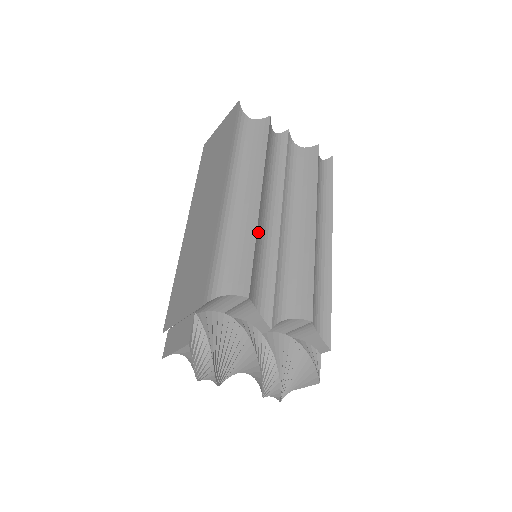
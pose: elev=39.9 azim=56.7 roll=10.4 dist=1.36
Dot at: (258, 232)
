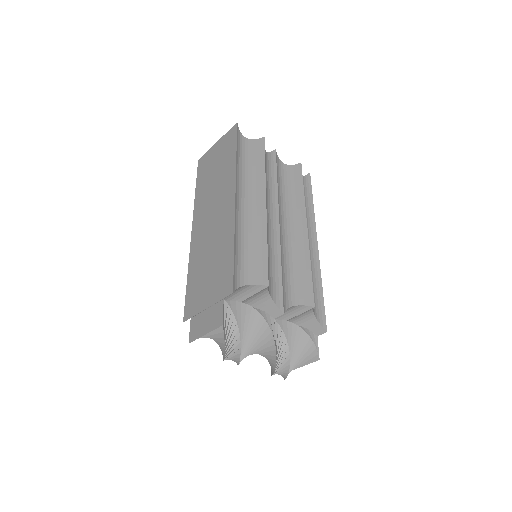
Dot at: occluded
